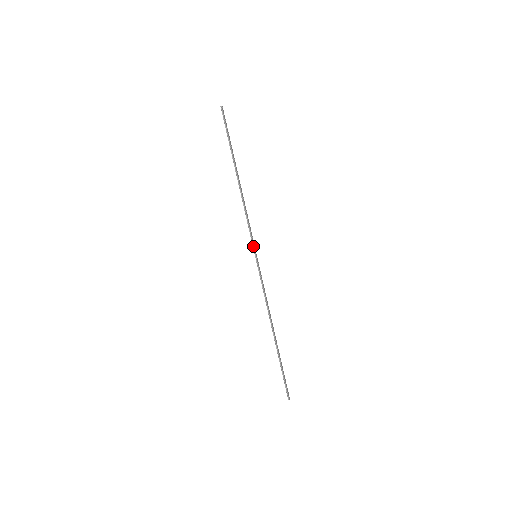
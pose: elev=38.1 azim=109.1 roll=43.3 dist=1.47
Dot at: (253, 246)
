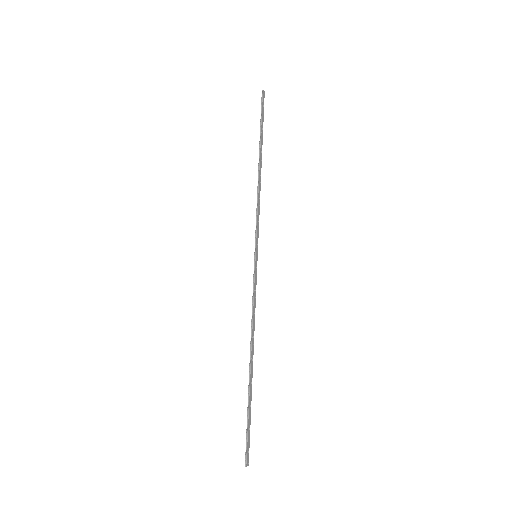
Dot at: (255, 243)
